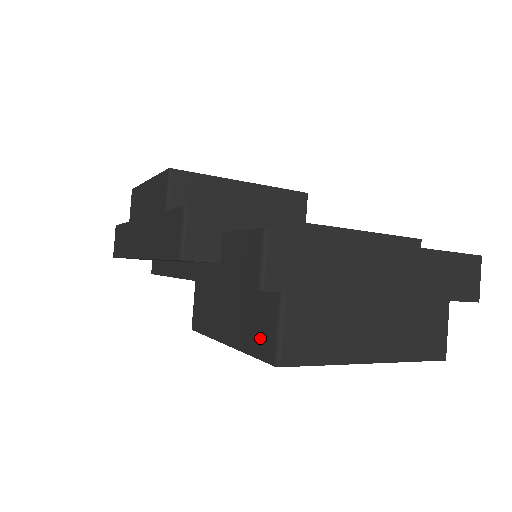
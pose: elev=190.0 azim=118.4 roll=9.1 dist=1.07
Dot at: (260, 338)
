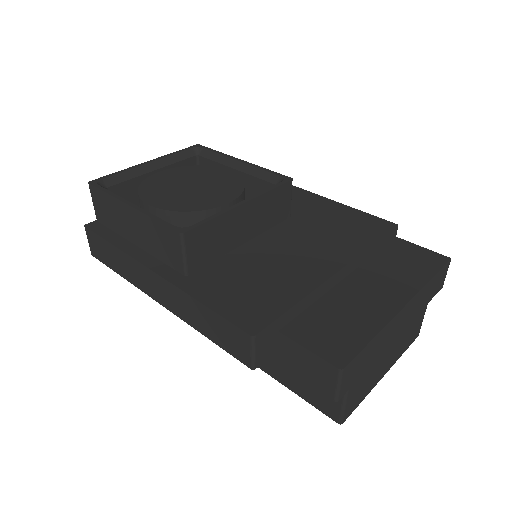
Dot at: (321, 401)
